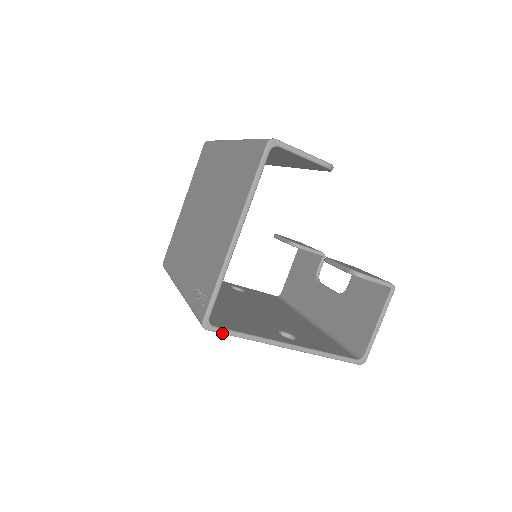
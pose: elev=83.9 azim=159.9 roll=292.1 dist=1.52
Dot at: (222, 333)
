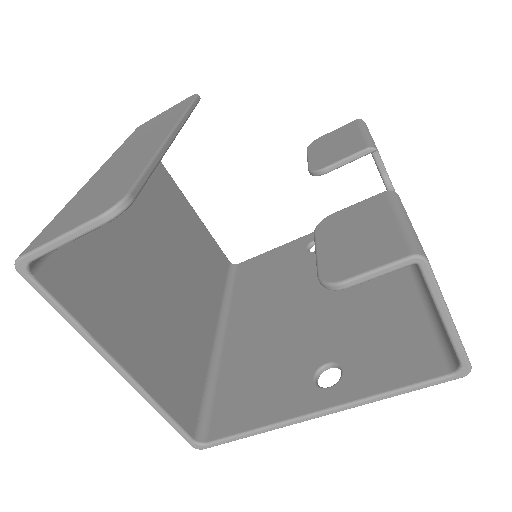
Dot at: occluded
